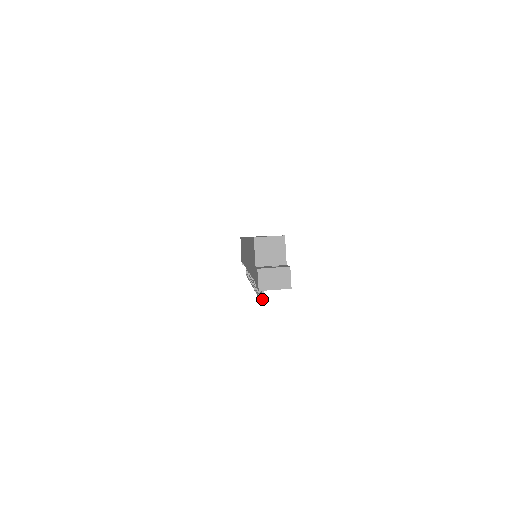
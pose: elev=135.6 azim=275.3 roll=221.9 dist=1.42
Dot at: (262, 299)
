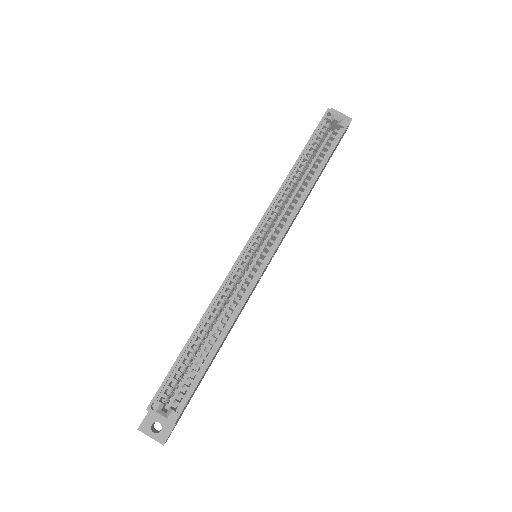
Dot at: occluded
